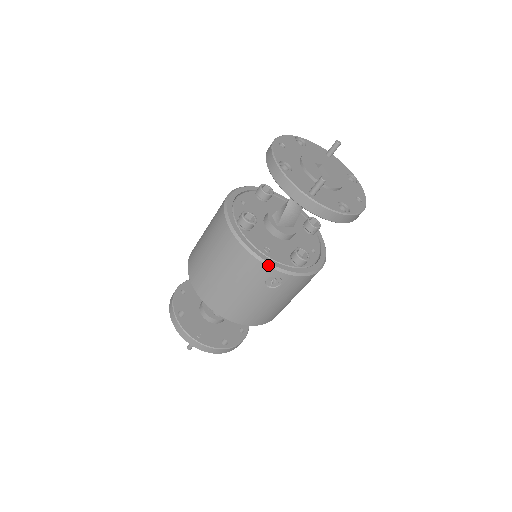
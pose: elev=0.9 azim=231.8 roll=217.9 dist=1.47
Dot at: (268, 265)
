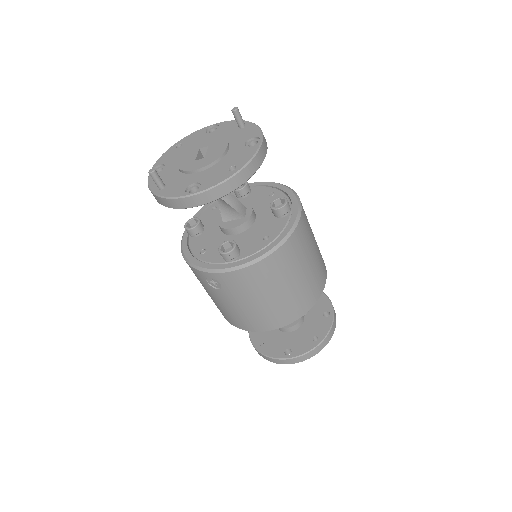
Dot at: (194, 267)
